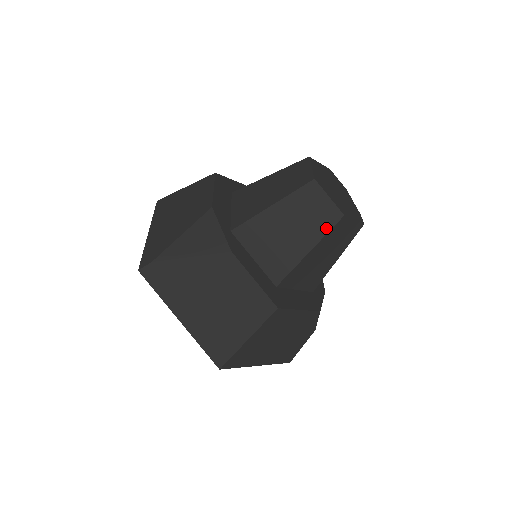
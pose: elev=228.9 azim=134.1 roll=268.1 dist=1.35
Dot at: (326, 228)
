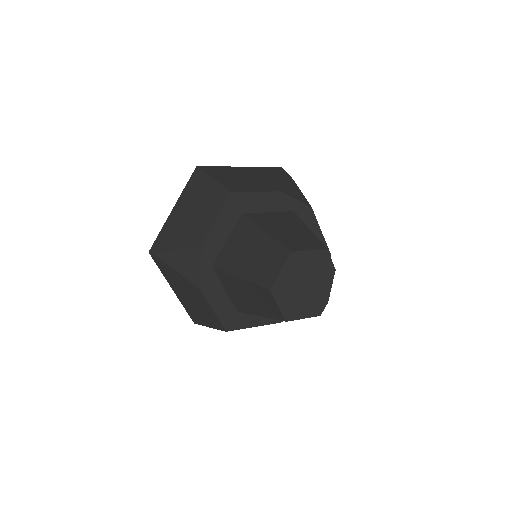
Dot at: (273, 316)
